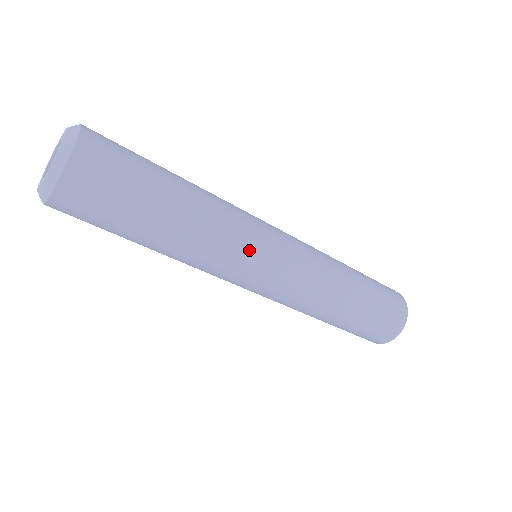
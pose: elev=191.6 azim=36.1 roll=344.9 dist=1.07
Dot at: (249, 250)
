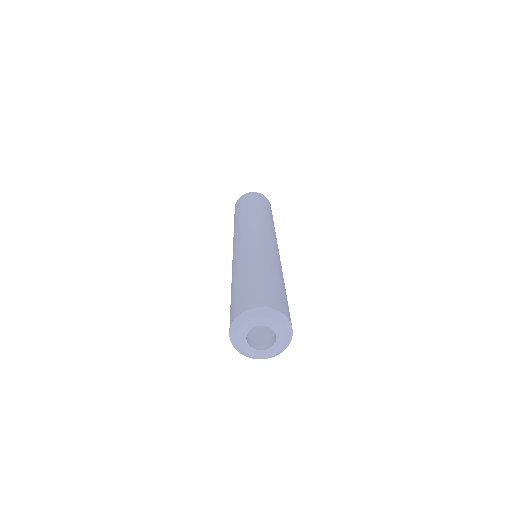
Dot at: occluded
